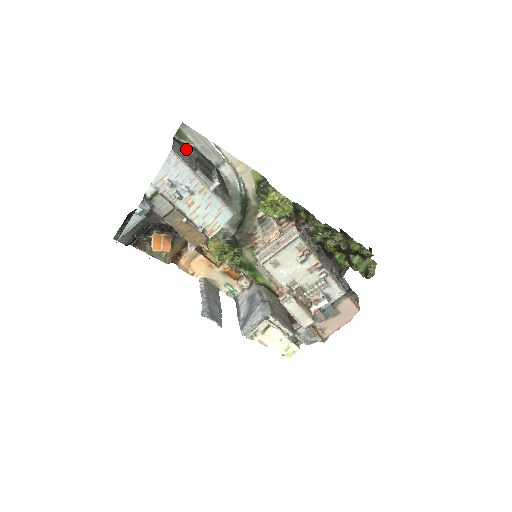
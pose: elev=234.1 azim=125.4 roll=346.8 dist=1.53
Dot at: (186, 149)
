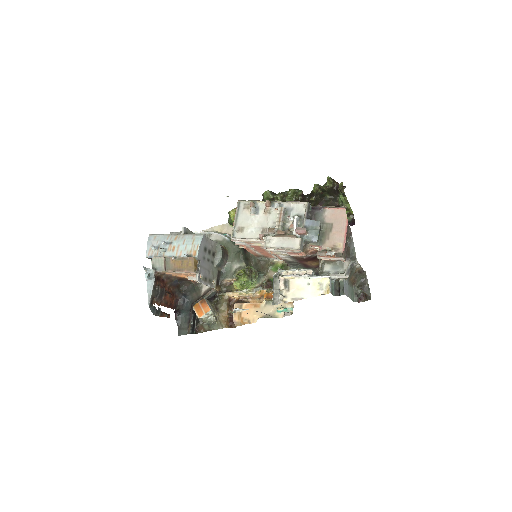
Dot at: occluded
